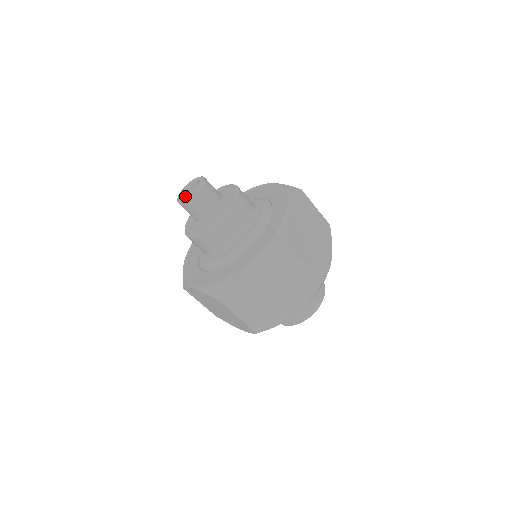
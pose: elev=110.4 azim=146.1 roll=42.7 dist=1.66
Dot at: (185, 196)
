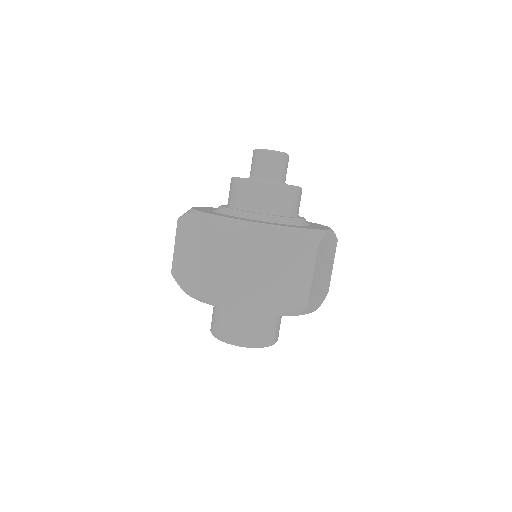
Dot at: occluded
